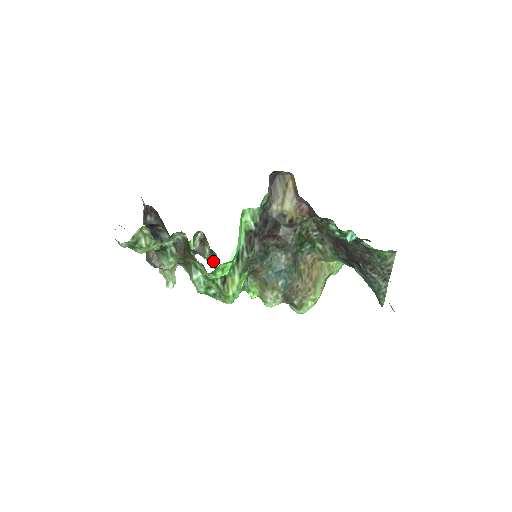
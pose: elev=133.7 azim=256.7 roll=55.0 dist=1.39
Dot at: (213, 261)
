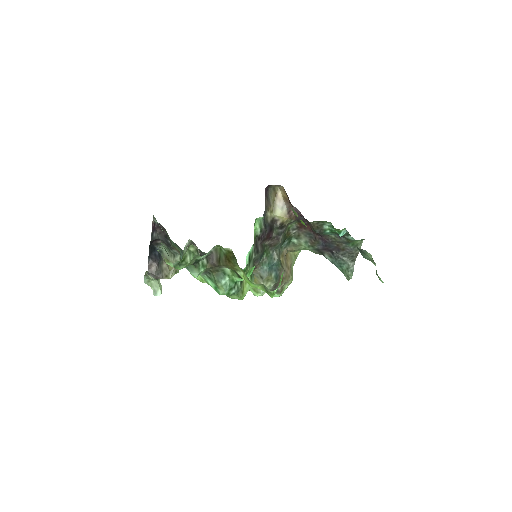
Dot at: occluded
